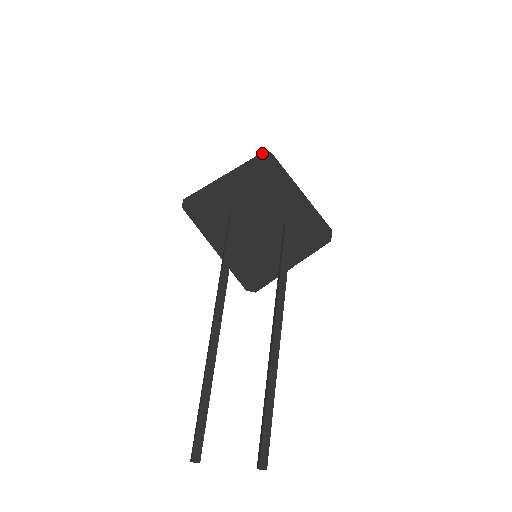
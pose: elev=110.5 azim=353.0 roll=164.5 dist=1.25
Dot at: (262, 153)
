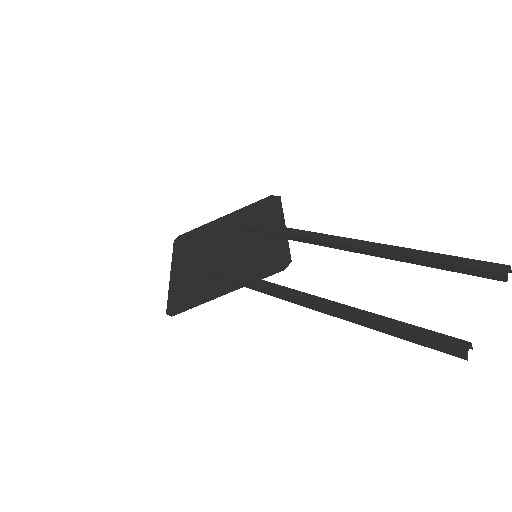
Dot at: (174, 243)
